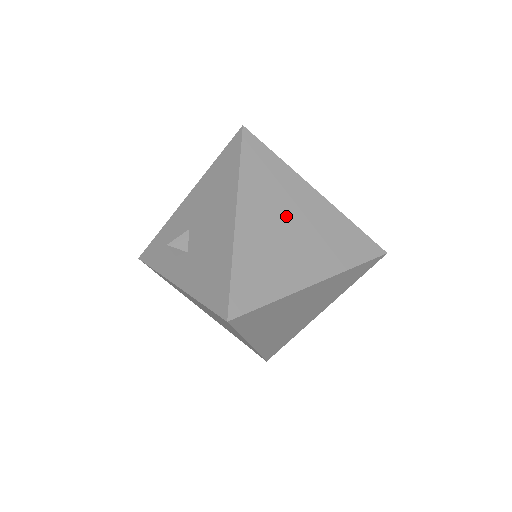
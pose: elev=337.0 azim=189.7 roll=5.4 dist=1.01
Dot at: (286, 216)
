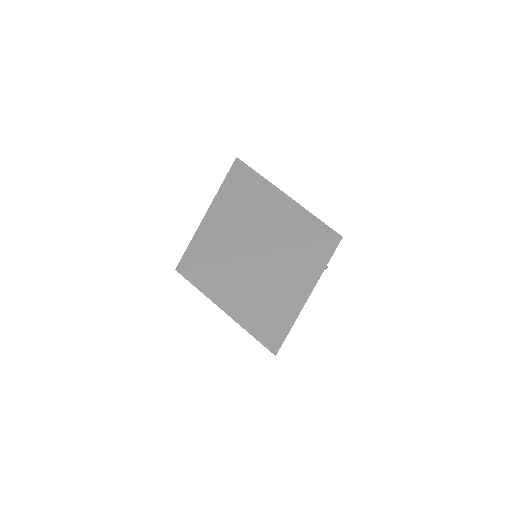
Dot at: (250, 209)
